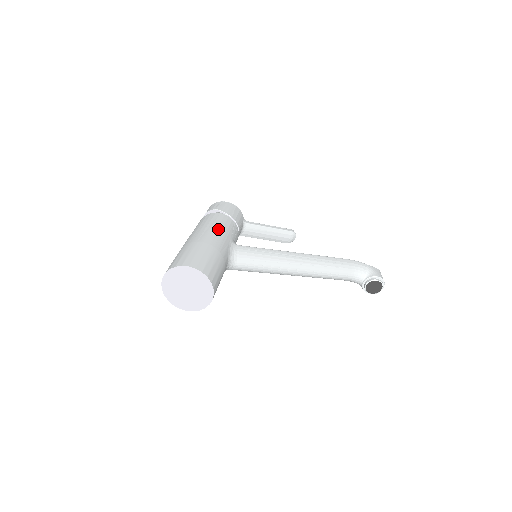
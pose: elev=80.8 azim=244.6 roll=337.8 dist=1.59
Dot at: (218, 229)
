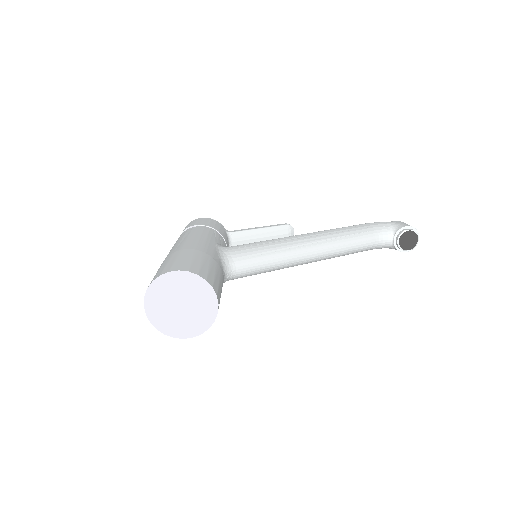
Dot at: (195, 237)
